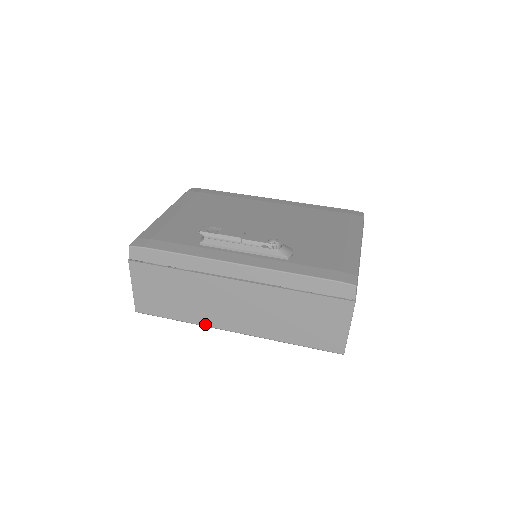
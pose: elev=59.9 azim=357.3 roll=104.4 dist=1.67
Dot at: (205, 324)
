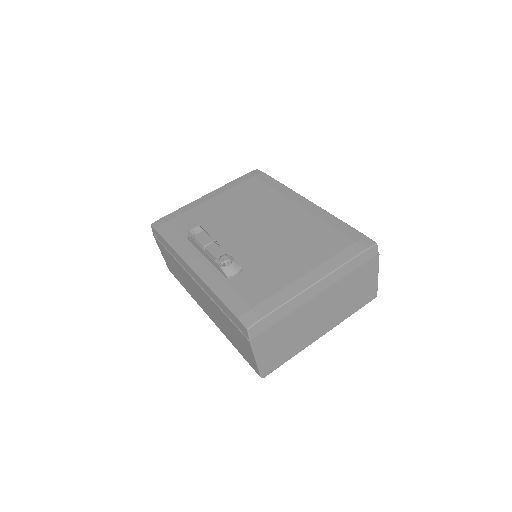
Dot at: (195, 300)
